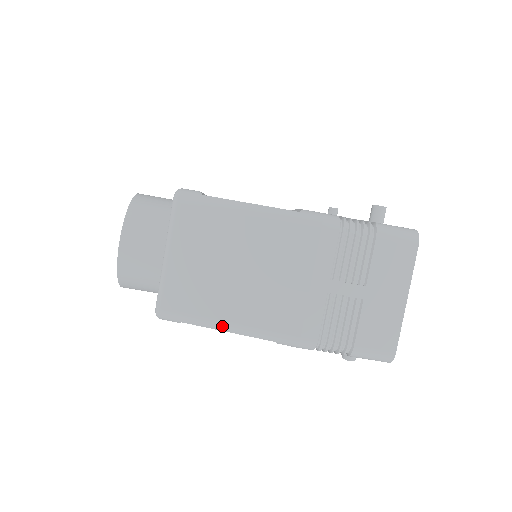
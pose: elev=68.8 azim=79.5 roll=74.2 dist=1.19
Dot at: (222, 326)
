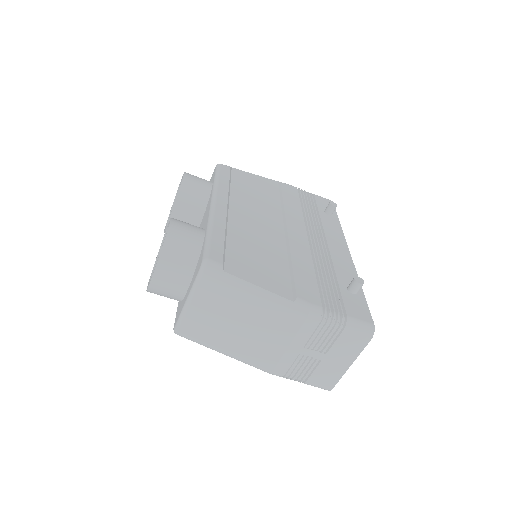
Dot at: (220, 352)
